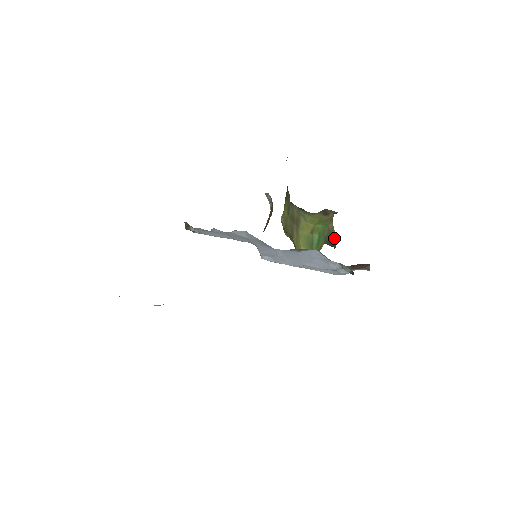
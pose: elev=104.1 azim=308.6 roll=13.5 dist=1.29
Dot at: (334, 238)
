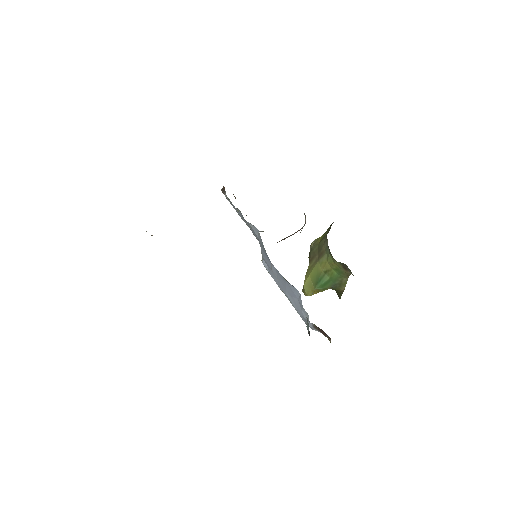
Dot at: (342, 291)
